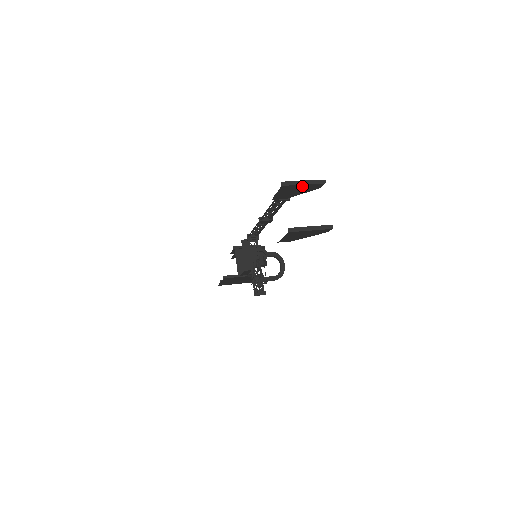
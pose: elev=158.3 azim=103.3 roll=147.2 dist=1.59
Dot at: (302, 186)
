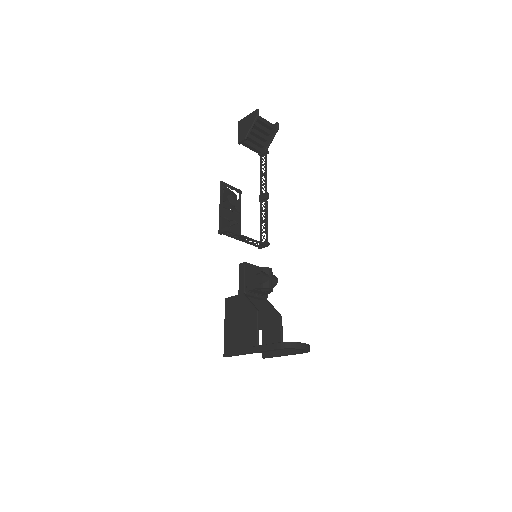
Dot at: occluded
